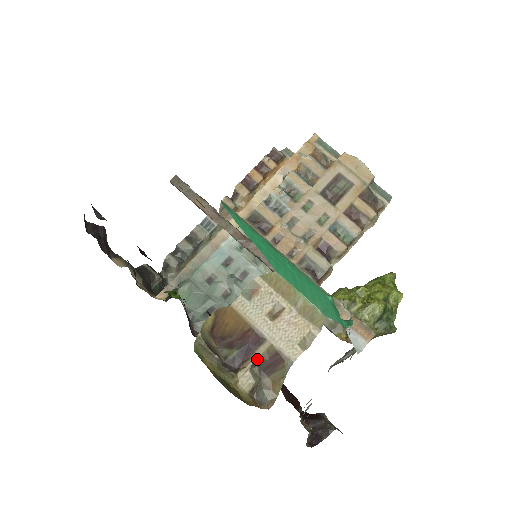
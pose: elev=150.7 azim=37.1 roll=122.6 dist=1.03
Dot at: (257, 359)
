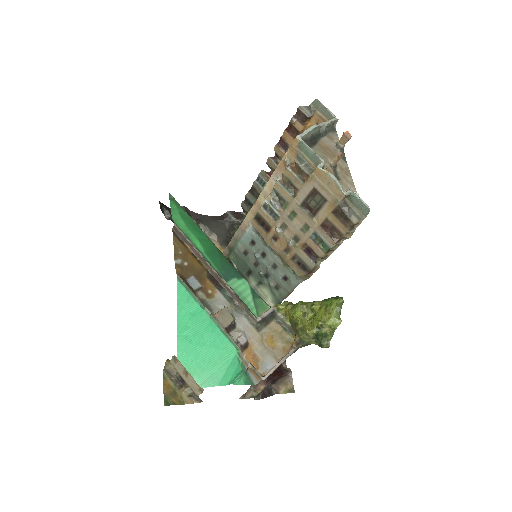
Dot at: (187, 386)
